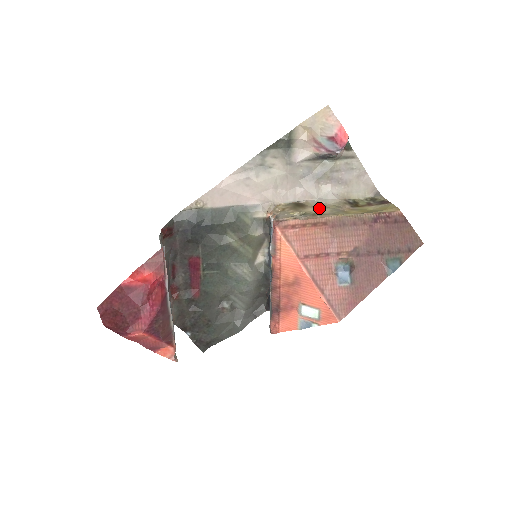
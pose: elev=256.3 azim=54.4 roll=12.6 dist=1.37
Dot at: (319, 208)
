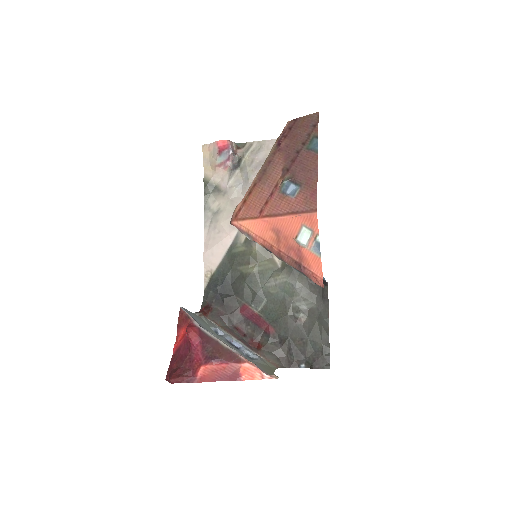
Dot at: occluded
